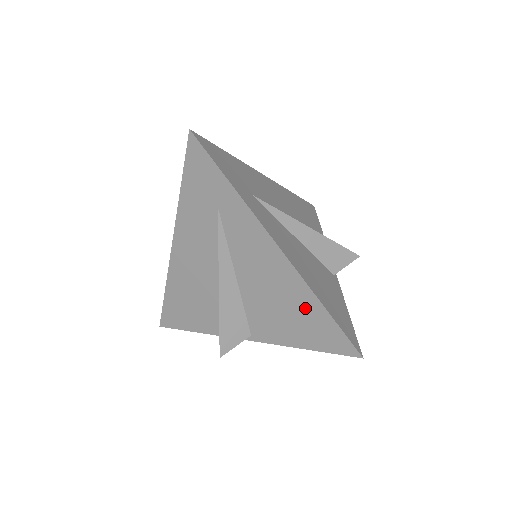
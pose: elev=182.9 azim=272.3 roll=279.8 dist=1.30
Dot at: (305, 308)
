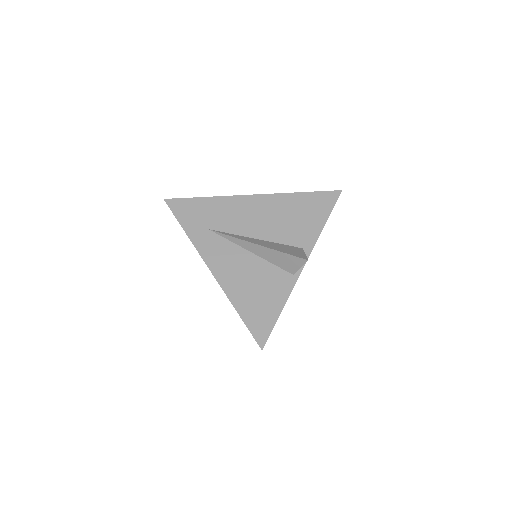
Dot at: occluded
